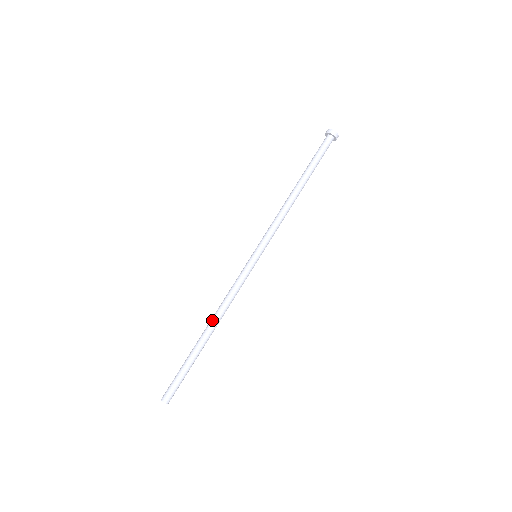
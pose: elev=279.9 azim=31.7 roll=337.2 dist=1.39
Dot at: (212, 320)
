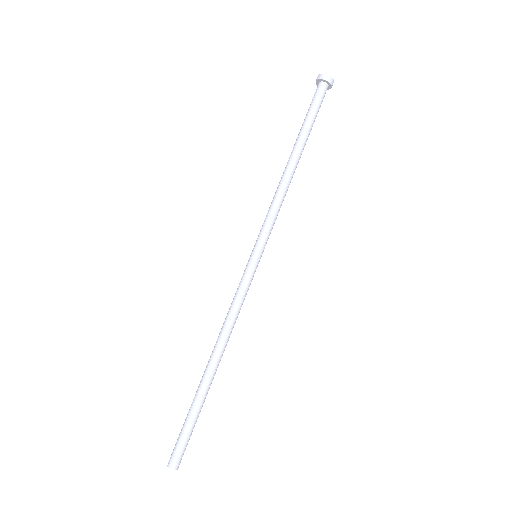
Dot at: (219, 352)
